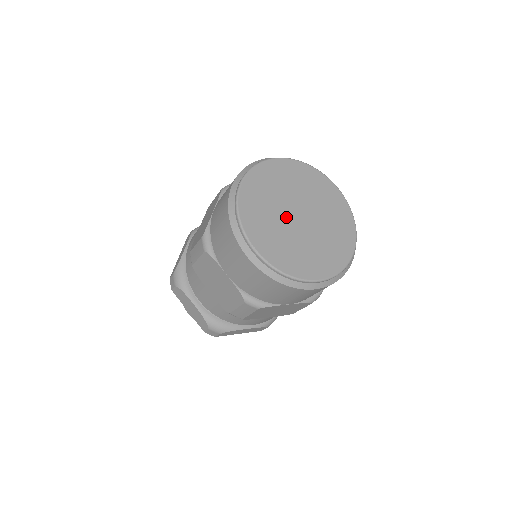
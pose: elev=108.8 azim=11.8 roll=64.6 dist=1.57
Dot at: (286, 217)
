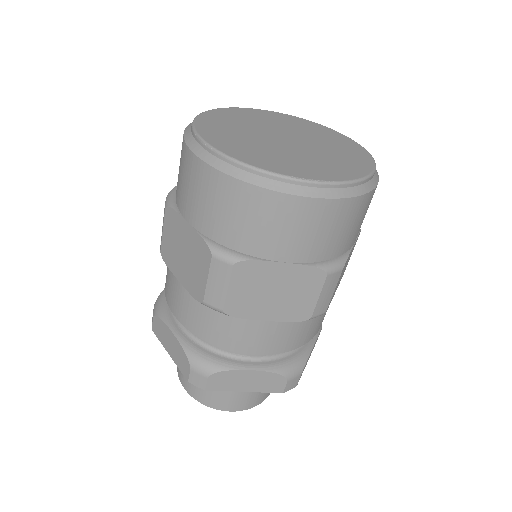
Dot at: (279, 145)
